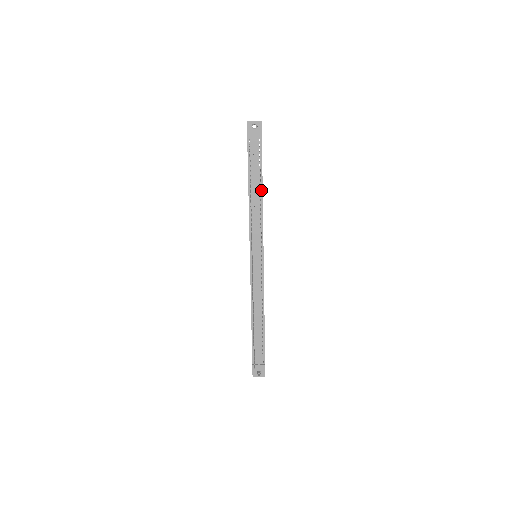
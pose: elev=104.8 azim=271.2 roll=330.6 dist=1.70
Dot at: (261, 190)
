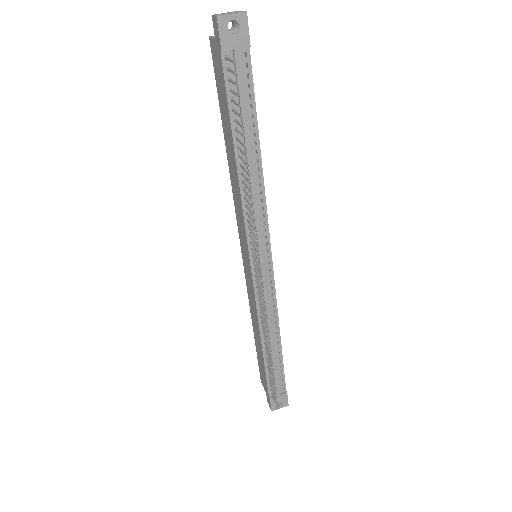
Dot at: (258, 152)
